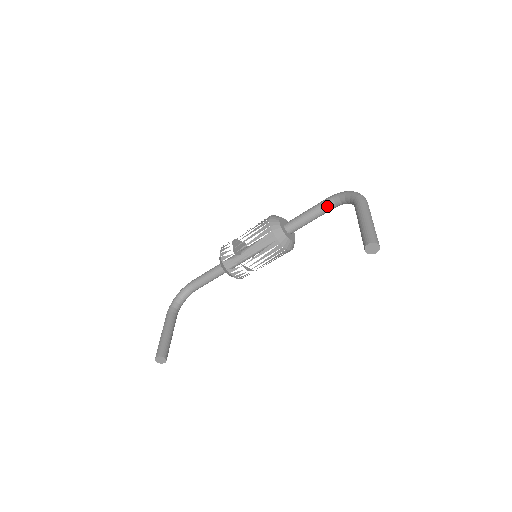
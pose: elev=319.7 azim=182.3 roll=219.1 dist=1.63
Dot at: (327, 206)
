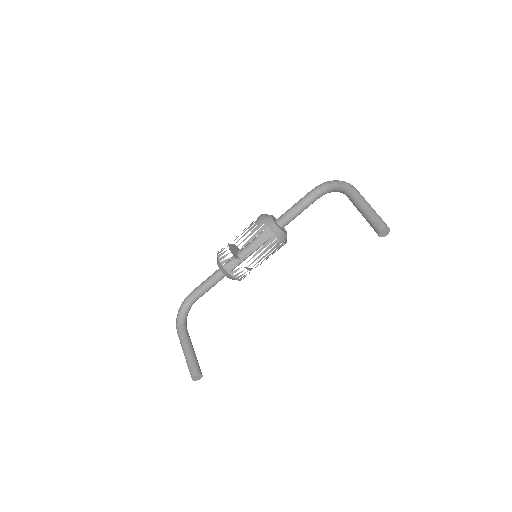
Dot at: (315, 197)
